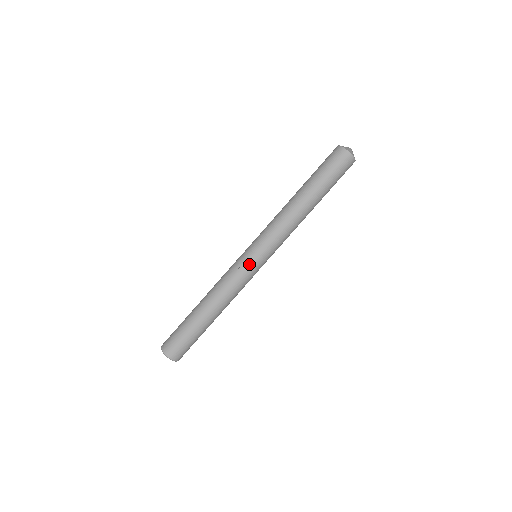
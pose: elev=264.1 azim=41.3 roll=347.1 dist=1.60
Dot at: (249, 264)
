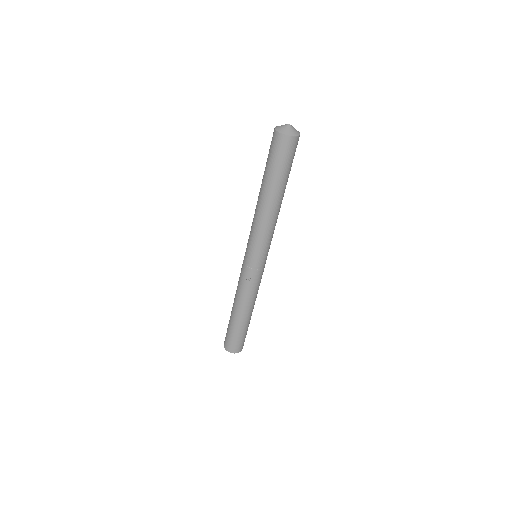
Dot at: (252, 269)
